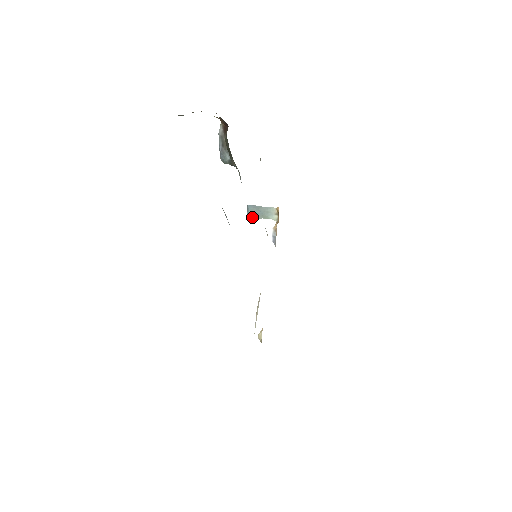
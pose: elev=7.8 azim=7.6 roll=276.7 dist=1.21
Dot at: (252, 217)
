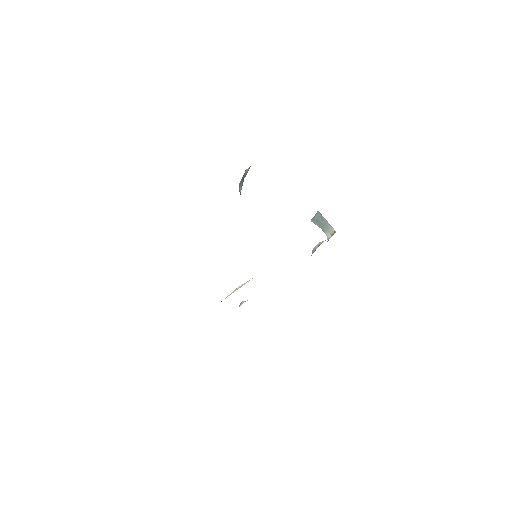
Dot at: (315, 221)
